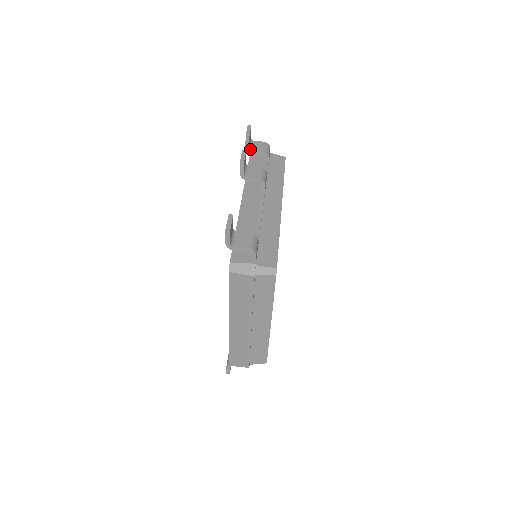
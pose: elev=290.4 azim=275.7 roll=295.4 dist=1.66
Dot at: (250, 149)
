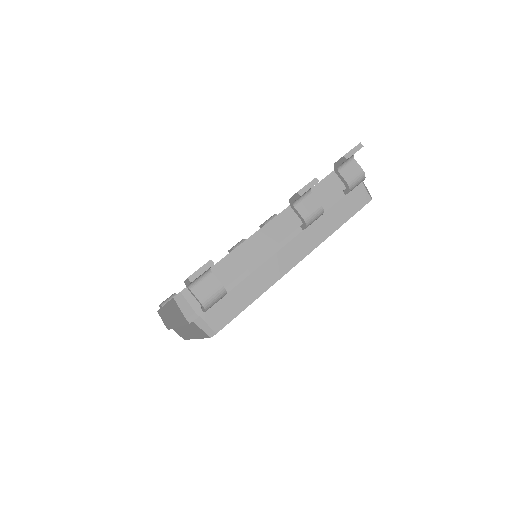
Dot at: (338, 169)
